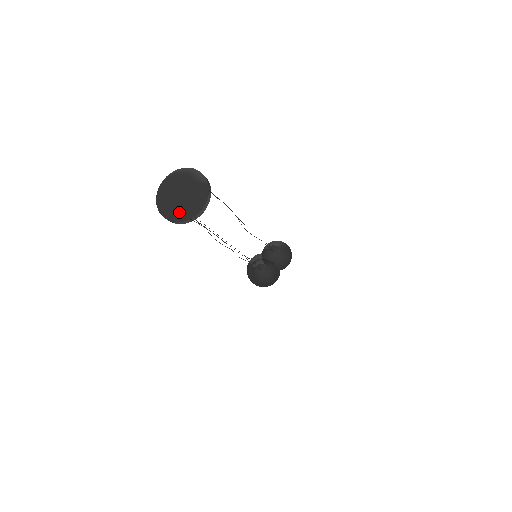
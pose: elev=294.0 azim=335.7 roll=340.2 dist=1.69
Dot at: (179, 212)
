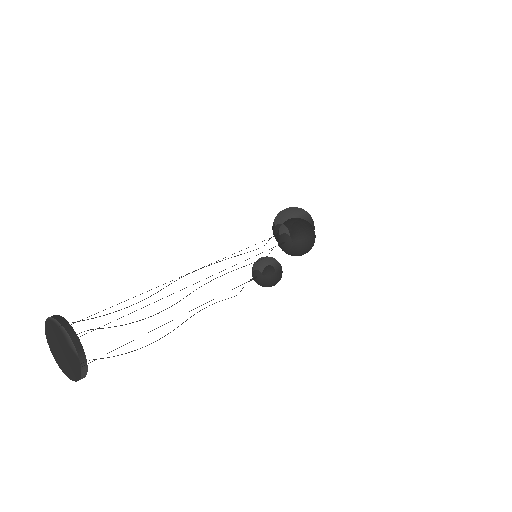
Dot at: (64, 366)
